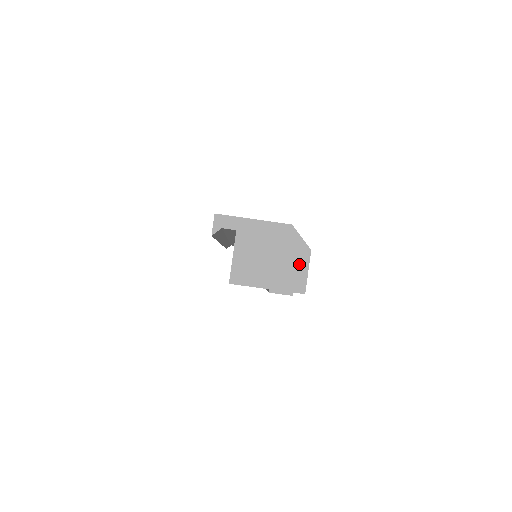
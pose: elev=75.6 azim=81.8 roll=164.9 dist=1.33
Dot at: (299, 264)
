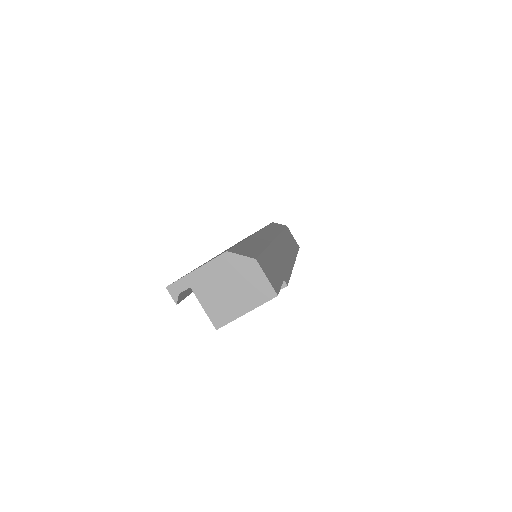
Dot at: (255, 277)
